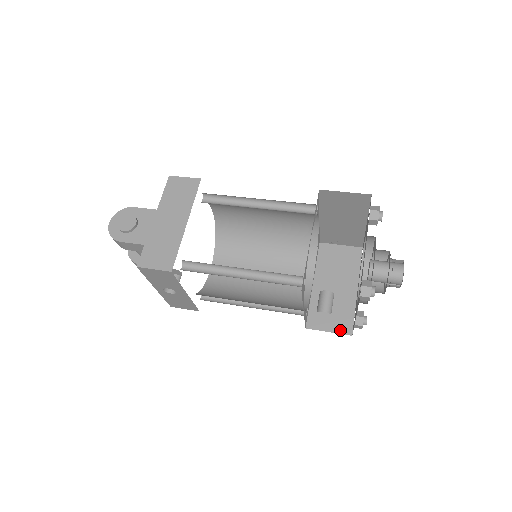
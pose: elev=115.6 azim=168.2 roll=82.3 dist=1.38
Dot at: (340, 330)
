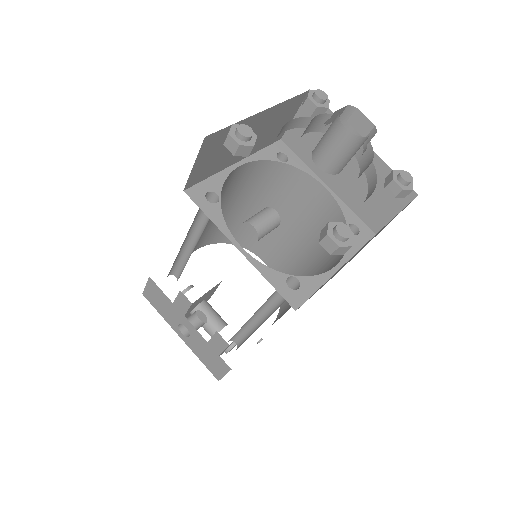
Dot at: occluded
